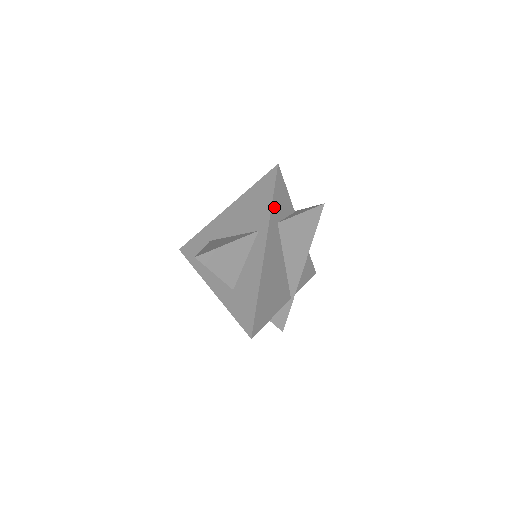
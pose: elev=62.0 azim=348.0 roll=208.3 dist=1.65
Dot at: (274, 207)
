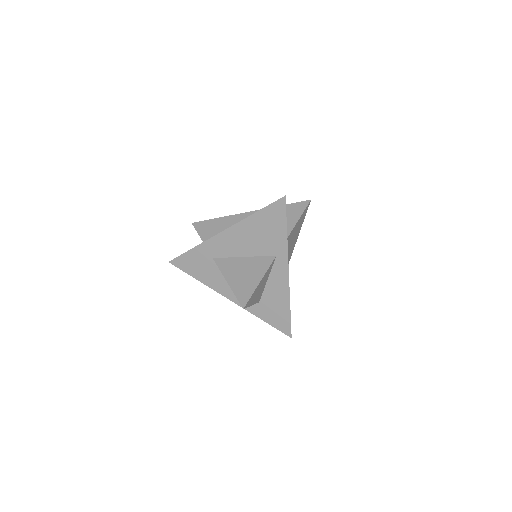
Dot at: (286, 233)
